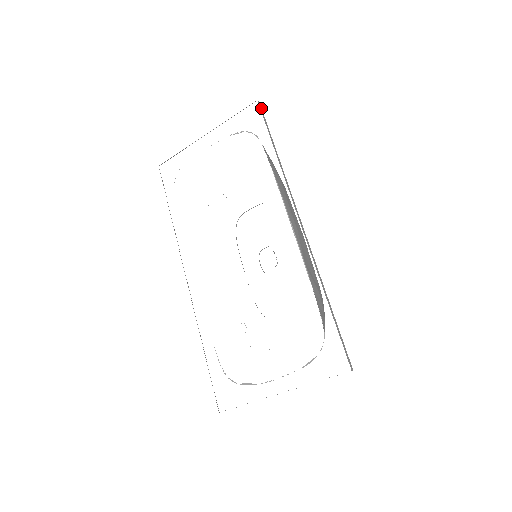
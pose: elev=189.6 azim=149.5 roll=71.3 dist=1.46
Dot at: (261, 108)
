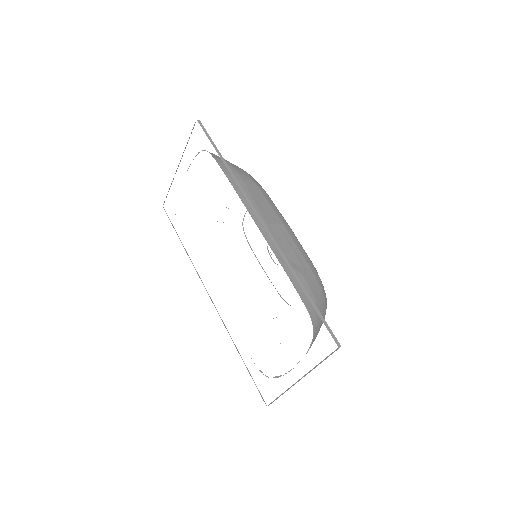
Dot at: (202, 125)
